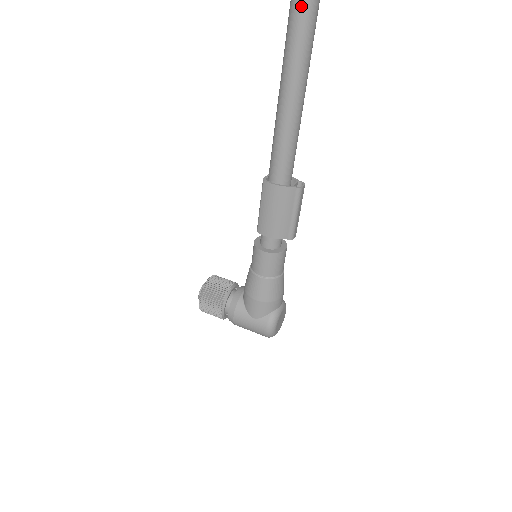
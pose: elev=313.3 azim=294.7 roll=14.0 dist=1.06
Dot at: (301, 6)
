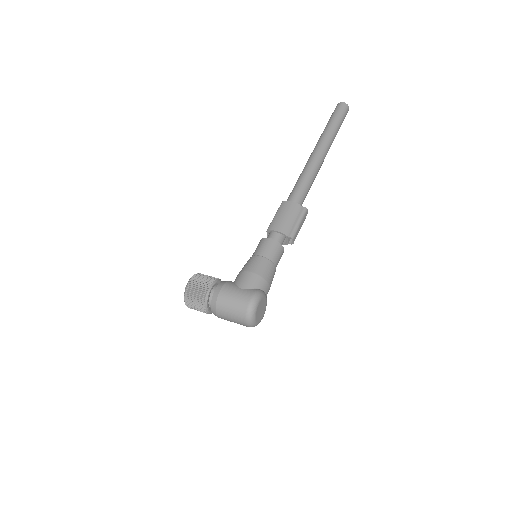
Dot at: (324, 139)
